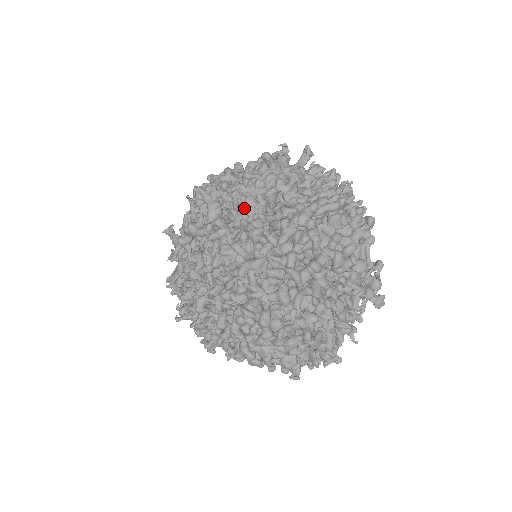
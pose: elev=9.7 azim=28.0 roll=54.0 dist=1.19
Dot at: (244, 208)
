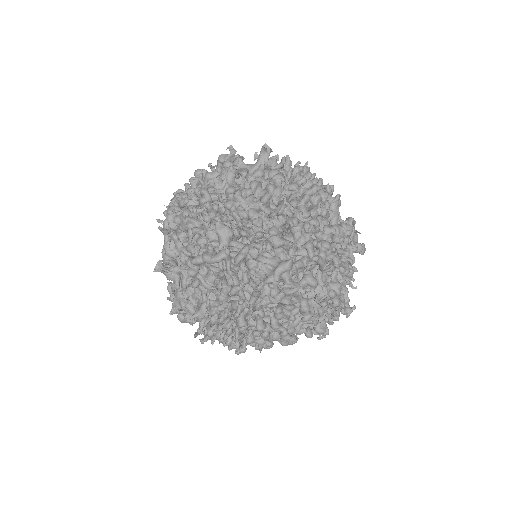
Dot at: (253, 222)
